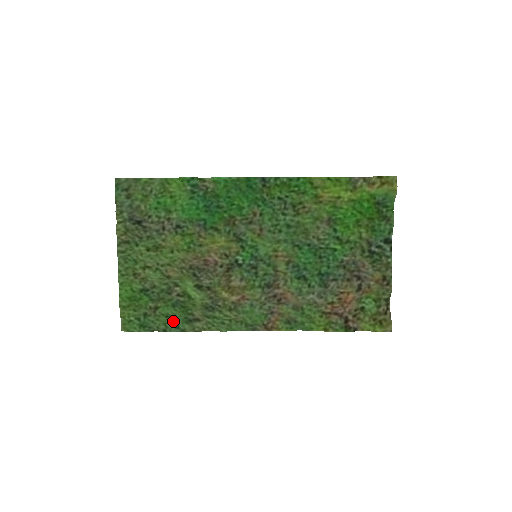
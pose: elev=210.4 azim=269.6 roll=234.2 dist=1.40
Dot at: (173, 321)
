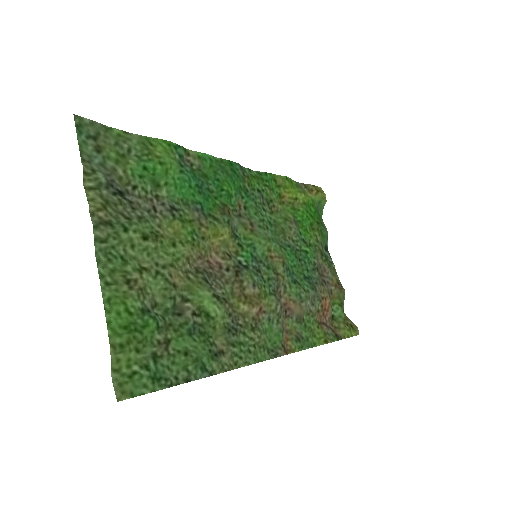
Dot at: (196, 359)
